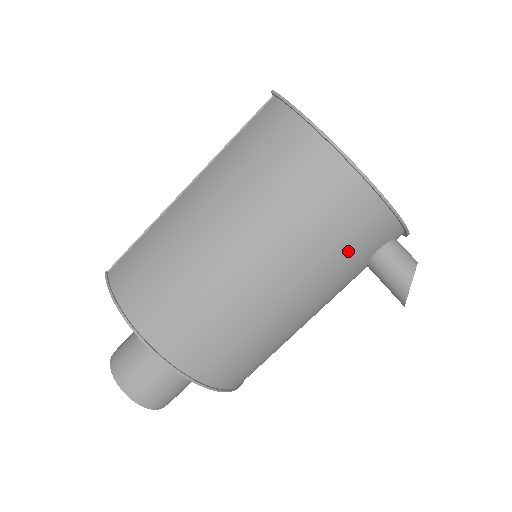
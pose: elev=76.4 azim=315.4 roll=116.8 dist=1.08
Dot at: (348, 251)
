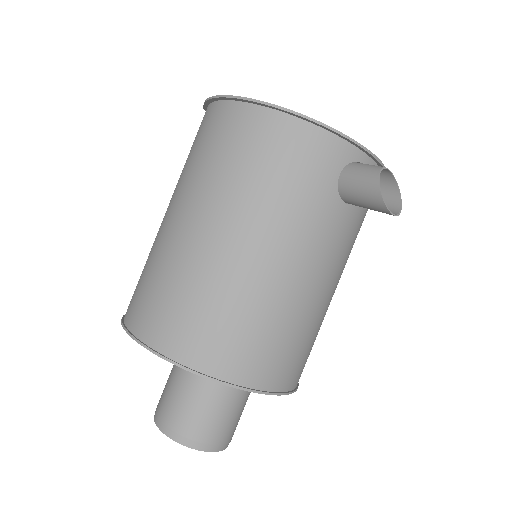
Dot at: (297, 181)
